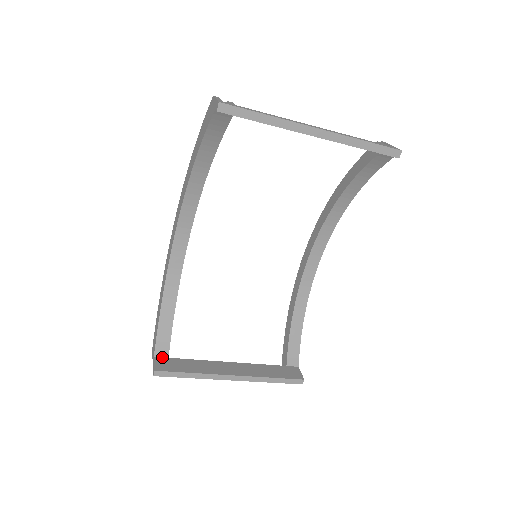
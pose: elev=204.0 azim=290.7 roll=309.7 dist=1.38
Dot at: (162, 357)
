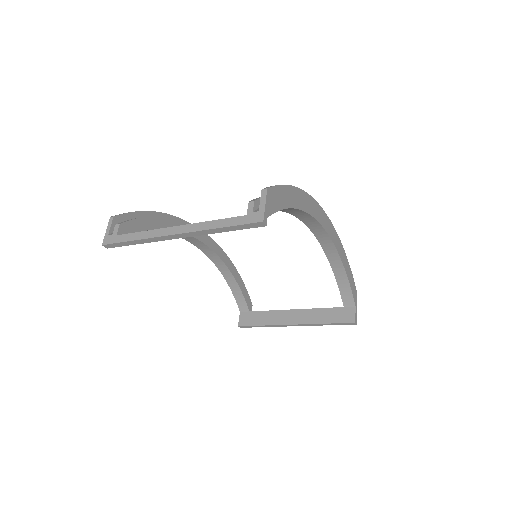
Dot at: (245, 312)
